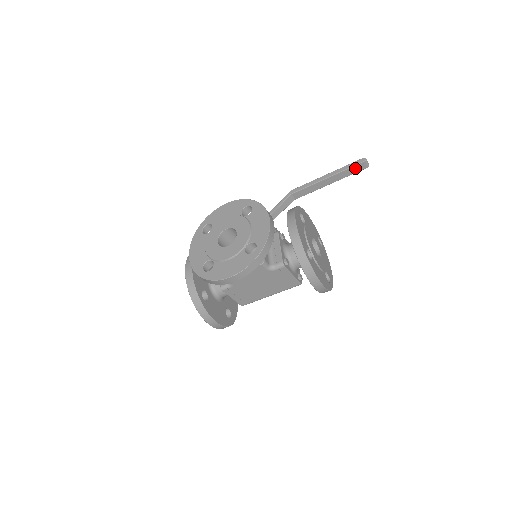
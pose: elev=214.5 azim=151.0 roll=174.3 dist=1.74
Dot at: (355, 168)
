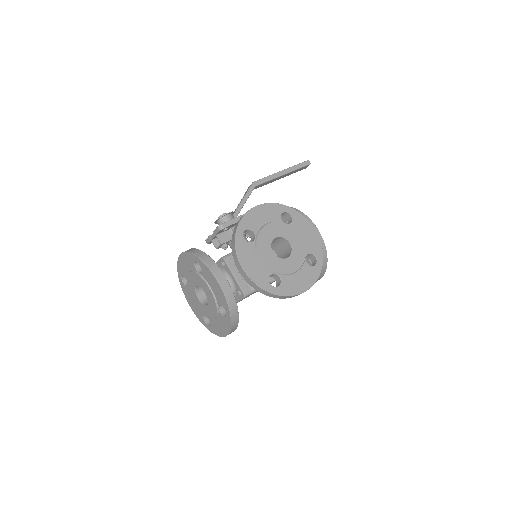
Dot at: (301, 168)
